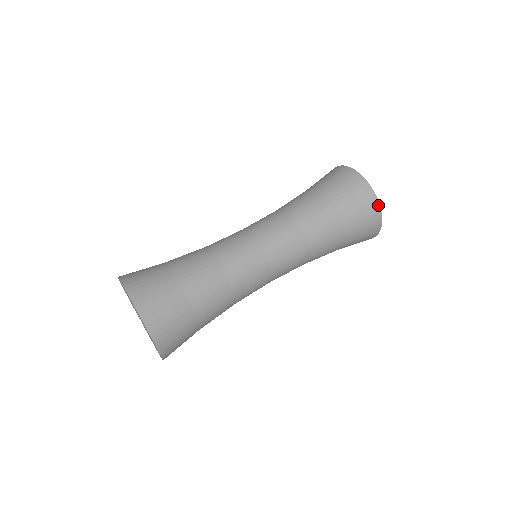
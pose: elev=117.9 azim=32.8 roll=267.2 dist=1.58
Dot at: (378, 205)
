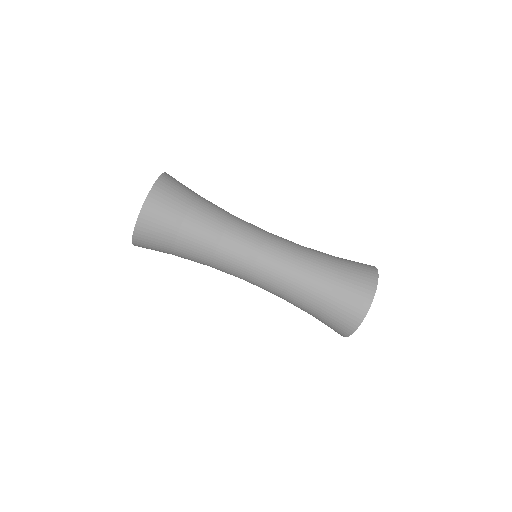
Dot at: (375, 289)
